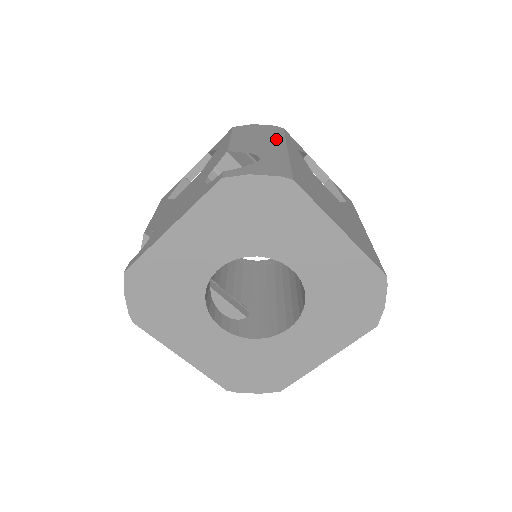
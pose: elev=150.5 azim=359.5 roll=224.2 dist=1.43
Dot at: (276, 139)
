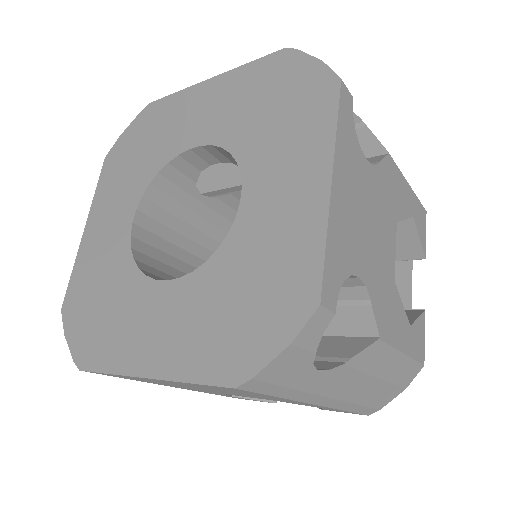
Dot at: occluded
